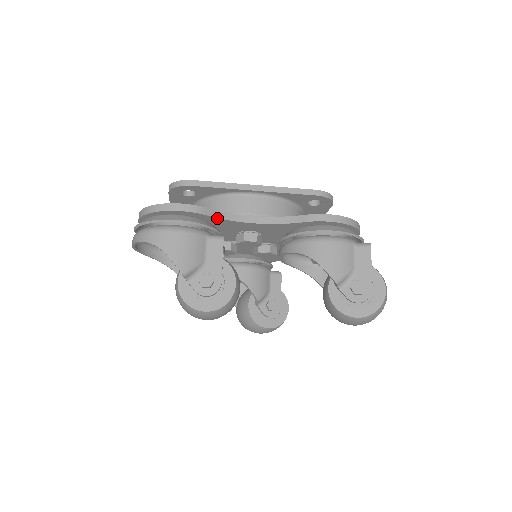
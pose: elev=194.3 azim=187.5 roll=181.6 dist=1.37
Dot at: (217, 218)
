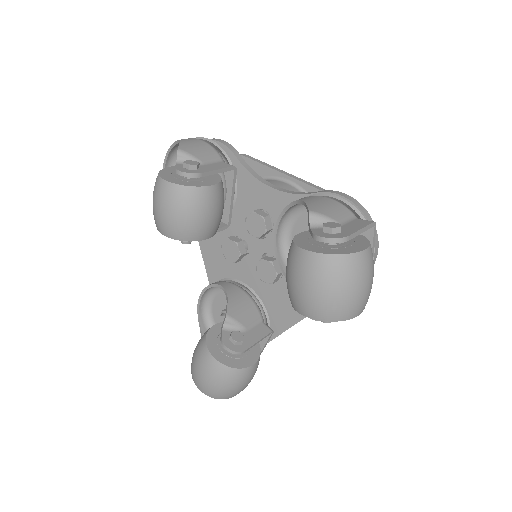
Dot at: (243, 166)
